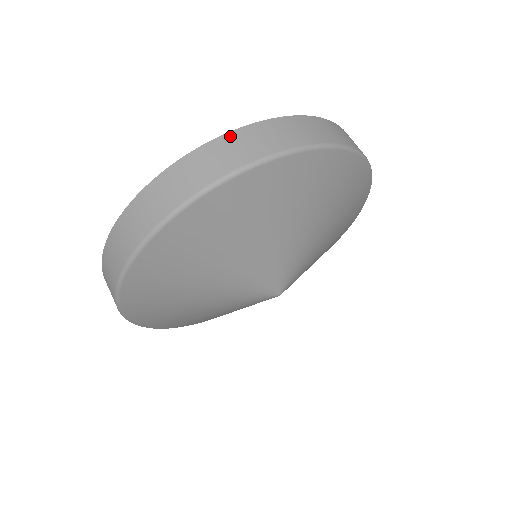
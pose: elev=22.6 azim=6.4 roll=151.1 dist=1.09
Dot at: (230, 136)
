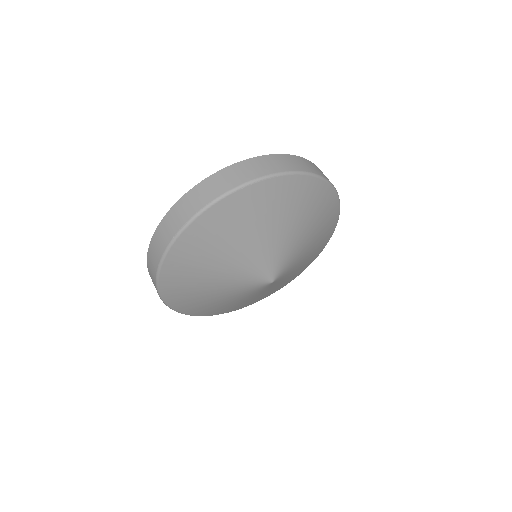
Dot at: (171, 211)
